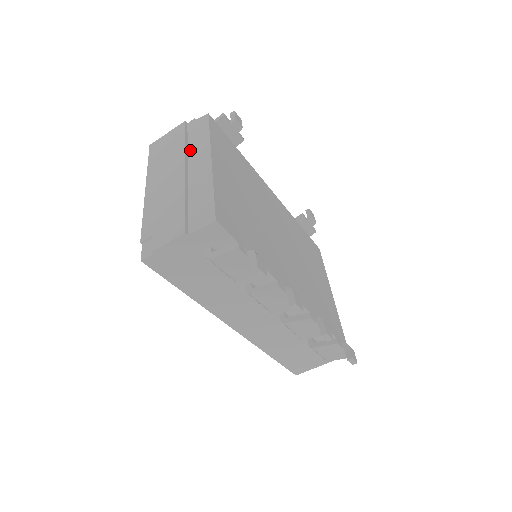
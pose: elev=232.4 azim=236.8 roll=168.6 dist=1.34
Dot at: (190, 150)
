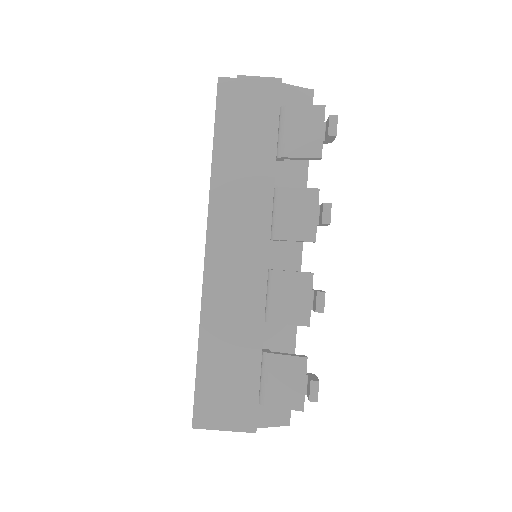
Dot at: occluded
